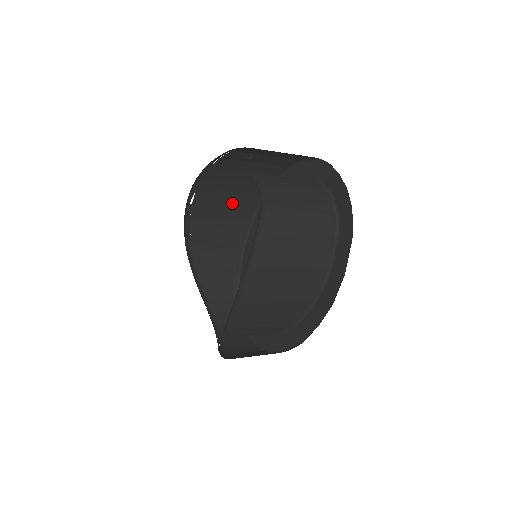
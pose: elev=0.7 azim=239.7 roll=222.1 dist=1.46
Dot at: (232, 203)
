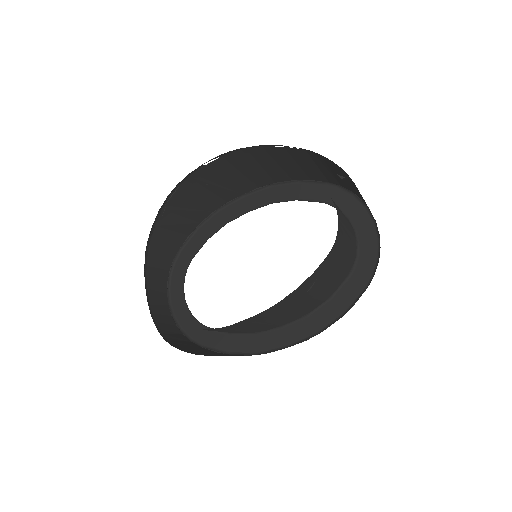
Dot at: (232, 181)
